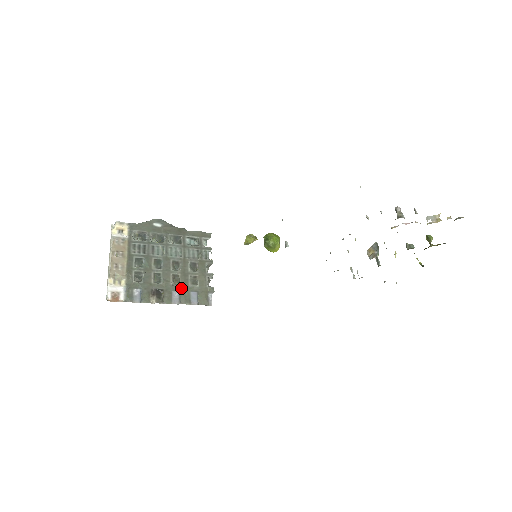
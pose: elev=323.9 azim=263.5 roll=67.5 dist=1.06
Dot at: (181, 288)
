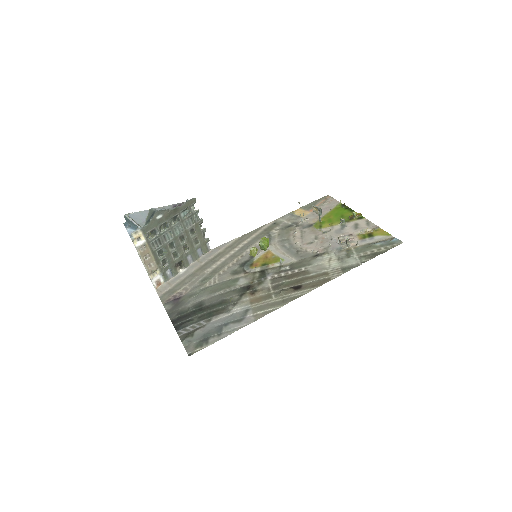
Dot at: (191, 252)
